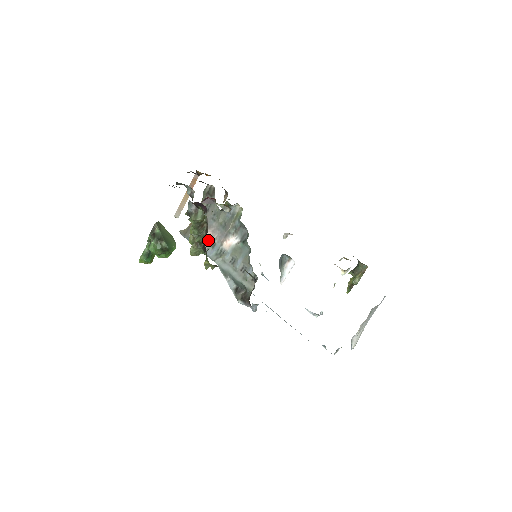
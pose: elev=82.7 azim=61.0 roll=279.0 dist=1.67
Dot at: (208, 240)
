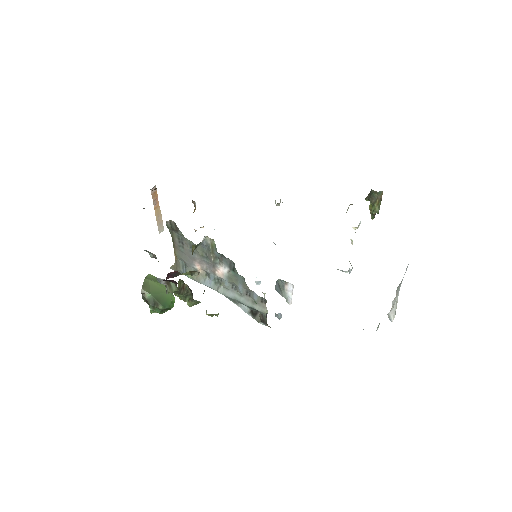
Dot at: (200, 271)
